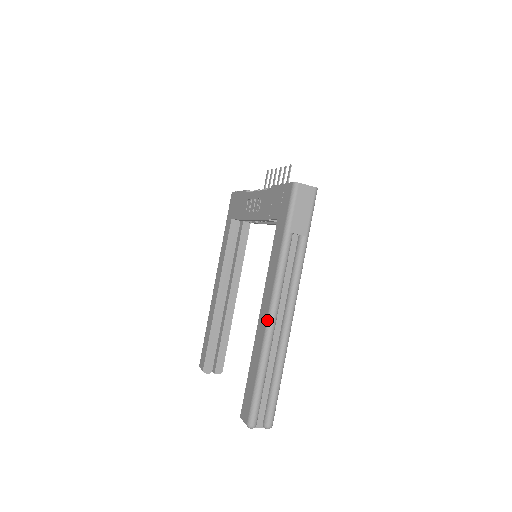
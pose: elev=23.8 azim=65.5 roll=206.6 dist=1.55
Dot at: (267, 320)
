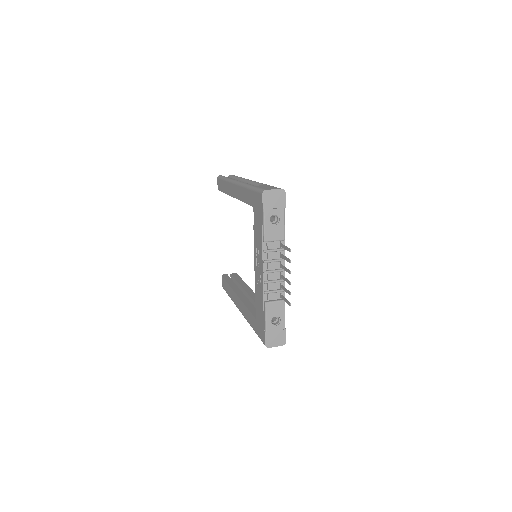
Dot at: occluded
